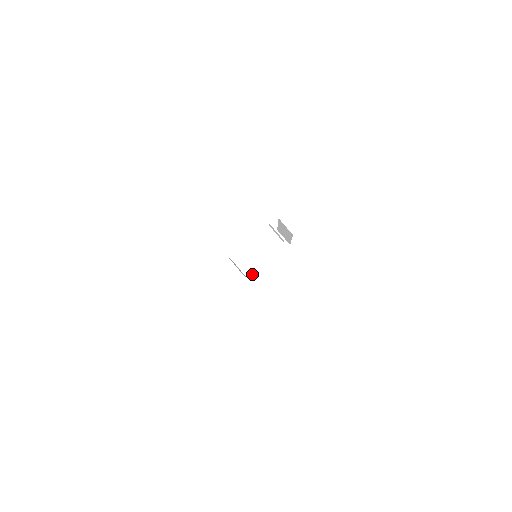
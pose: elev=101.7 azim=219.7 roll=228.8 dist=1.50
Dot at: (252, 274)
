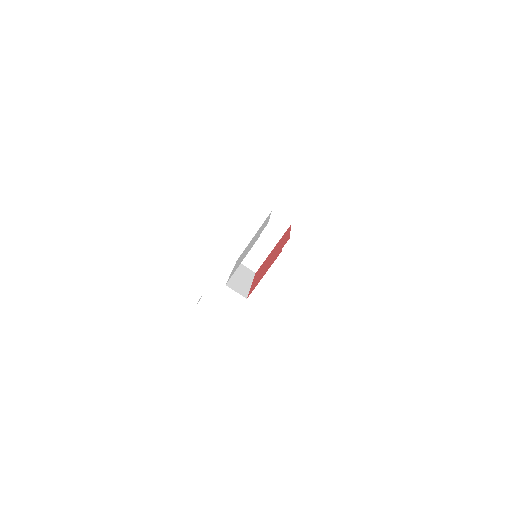
Dot at: (258, 266)
